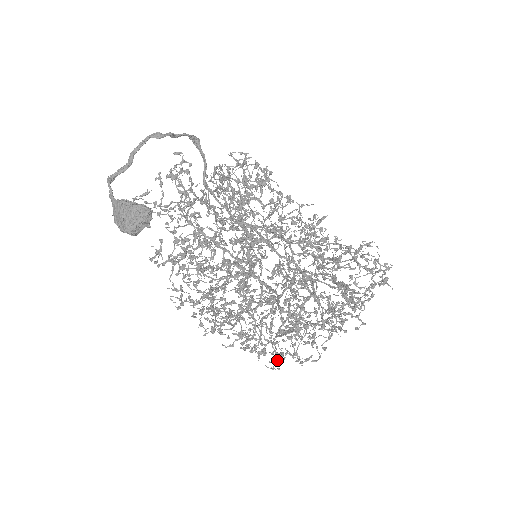
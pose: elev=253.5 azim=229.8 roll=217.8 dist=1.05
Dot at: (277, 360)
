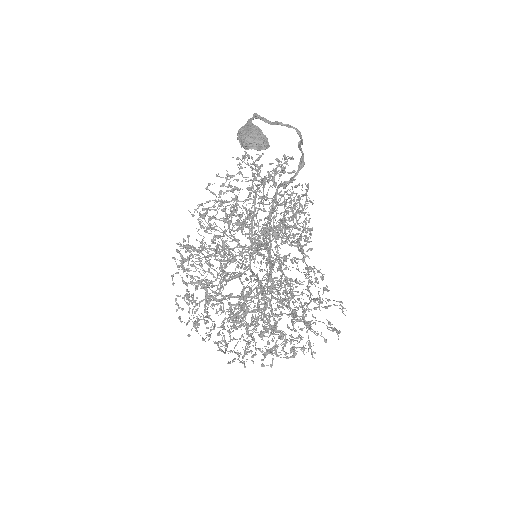
Dot at: (198, 324)
